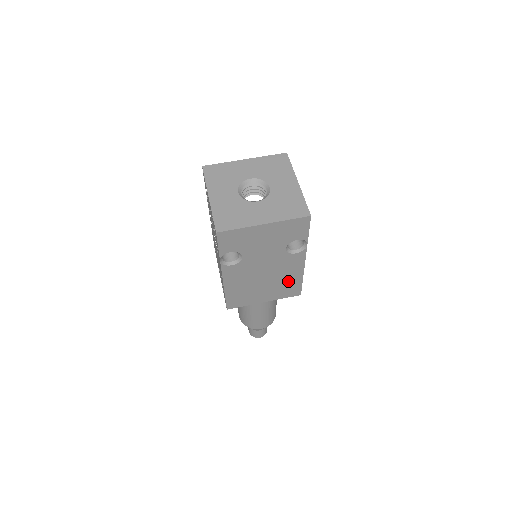
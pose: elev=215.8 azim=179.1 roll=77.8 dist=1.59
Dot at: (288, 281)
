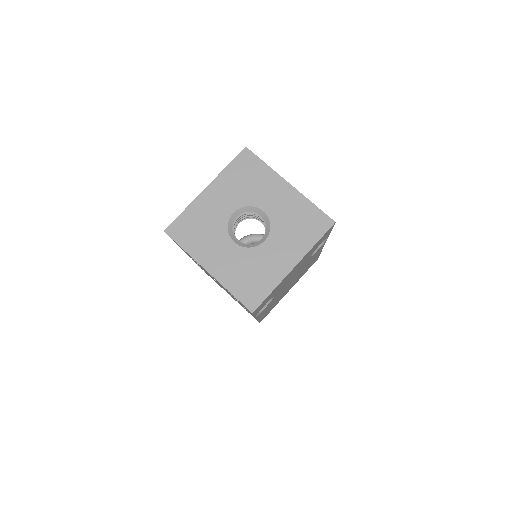
Dot at: (309, 265)
